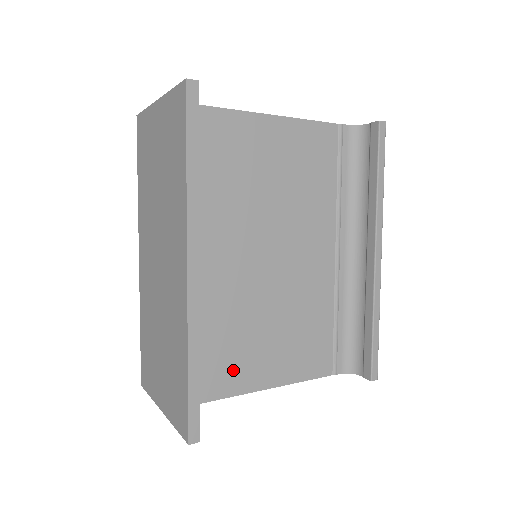
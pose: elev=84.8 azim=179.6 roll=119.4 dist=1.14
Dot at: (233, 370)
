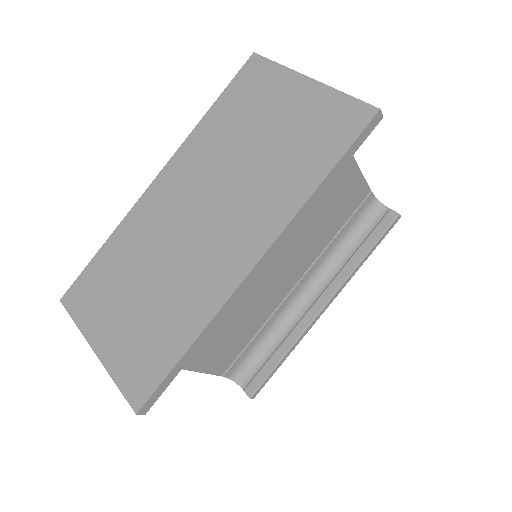
Dot at: occluded
